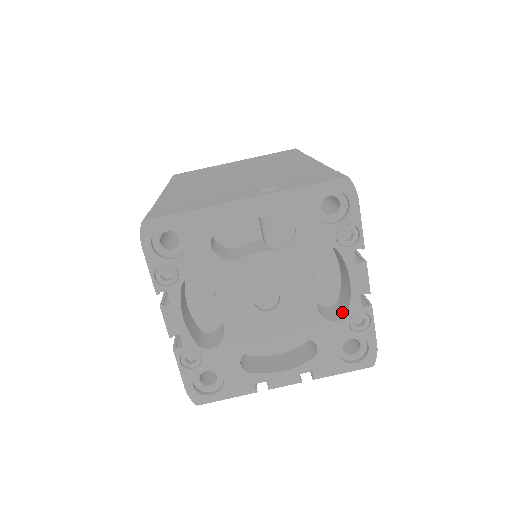
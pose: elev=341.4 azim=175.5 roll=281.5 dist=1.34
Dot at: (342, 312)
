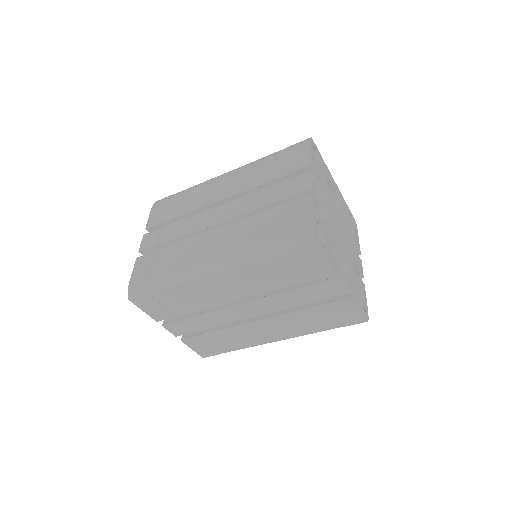
Dot at: occluded
